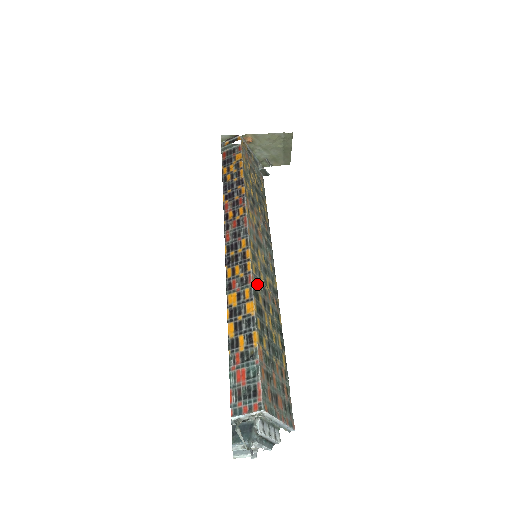
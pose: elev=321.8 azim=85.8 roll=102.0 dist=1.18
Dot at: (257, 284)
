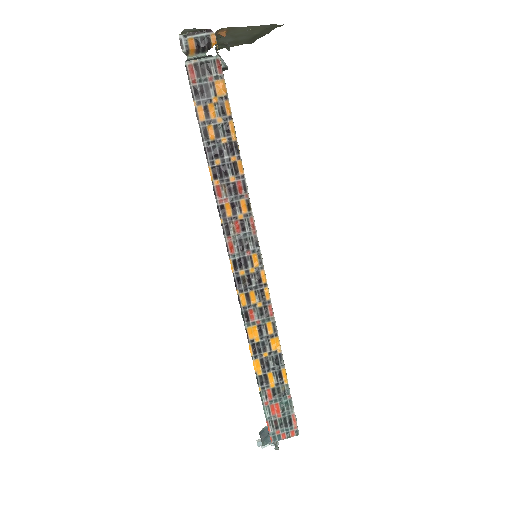
Dot at: occluded
